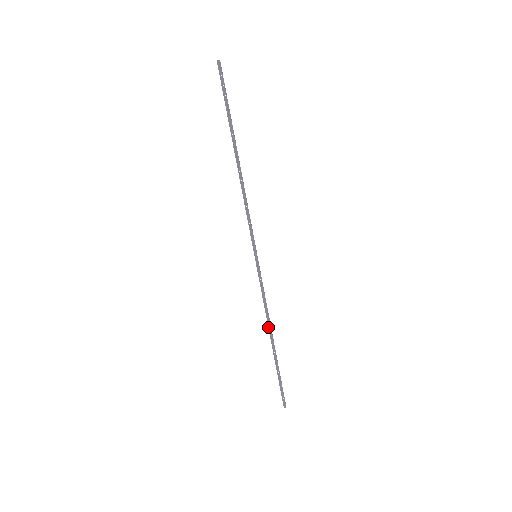
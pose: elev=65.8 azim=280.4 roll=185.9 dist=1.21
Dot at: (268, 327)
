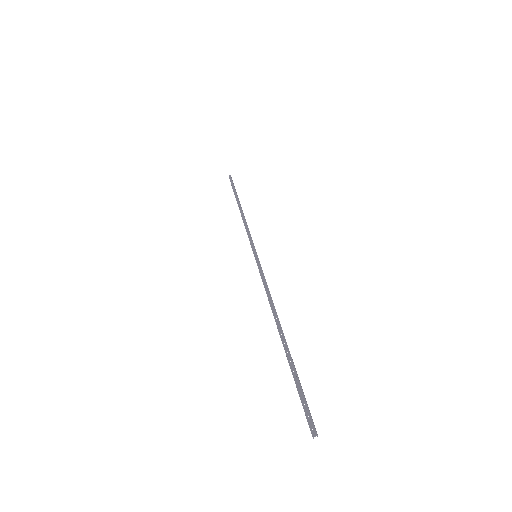
Dot at: (273, 315)
